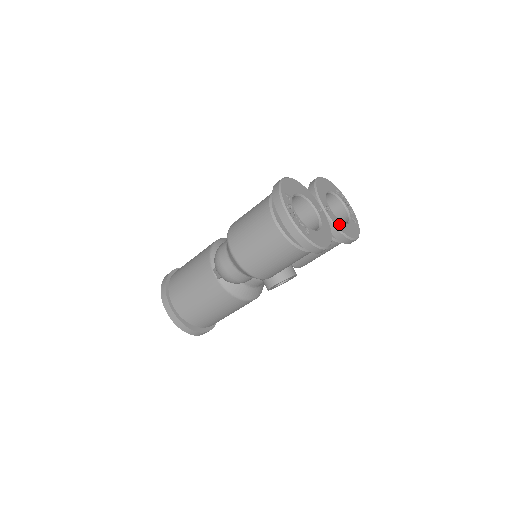
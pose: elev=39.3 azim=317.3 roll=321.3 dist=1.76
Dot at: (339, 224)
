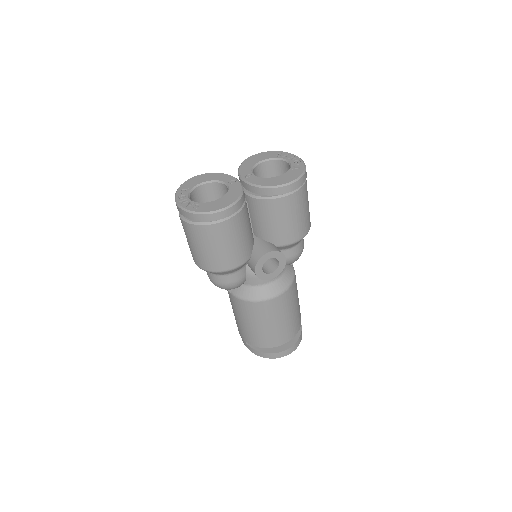
Dot at: (262, 181)
